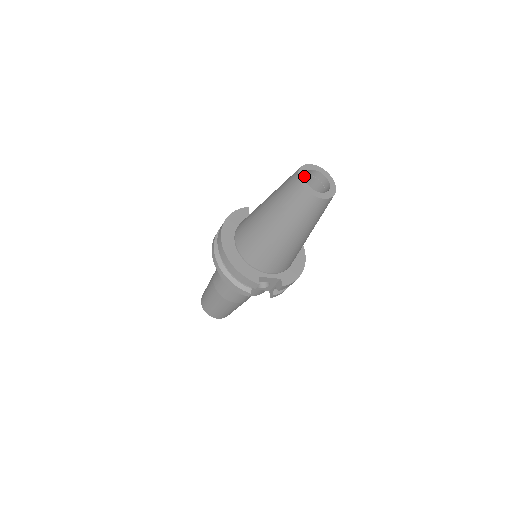
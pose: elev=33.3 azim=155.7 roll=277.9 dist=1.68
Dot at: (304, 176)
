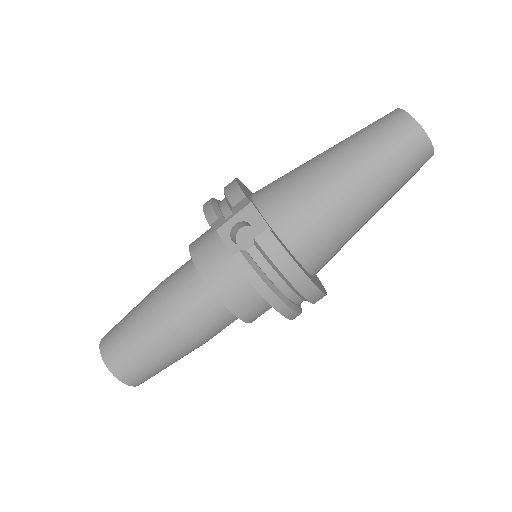
Dot at: occluded
